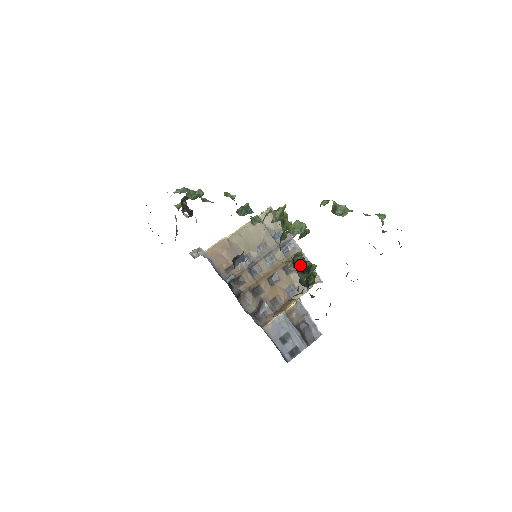
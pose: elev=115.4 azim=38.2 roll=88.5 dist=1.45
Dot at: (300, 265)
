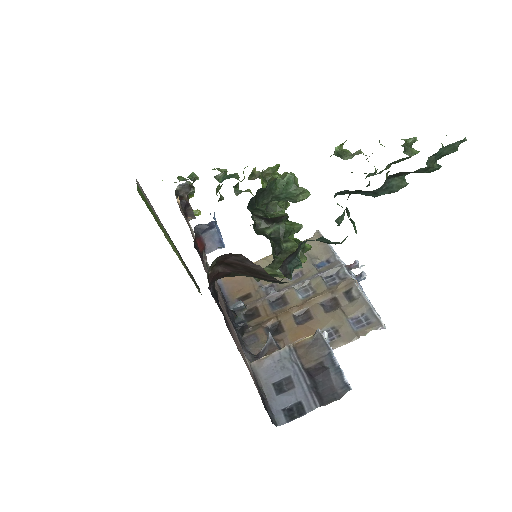
Dot at: (268, 216)
